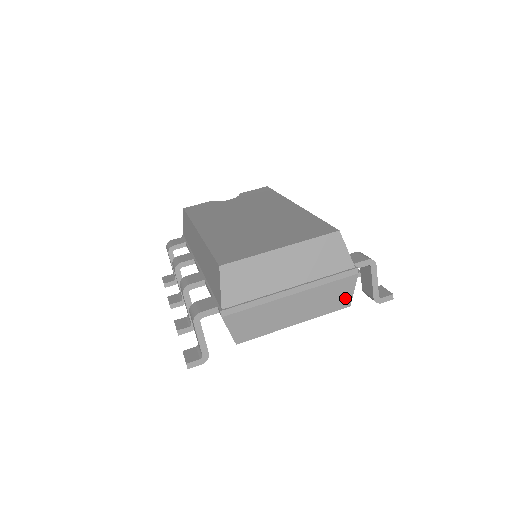
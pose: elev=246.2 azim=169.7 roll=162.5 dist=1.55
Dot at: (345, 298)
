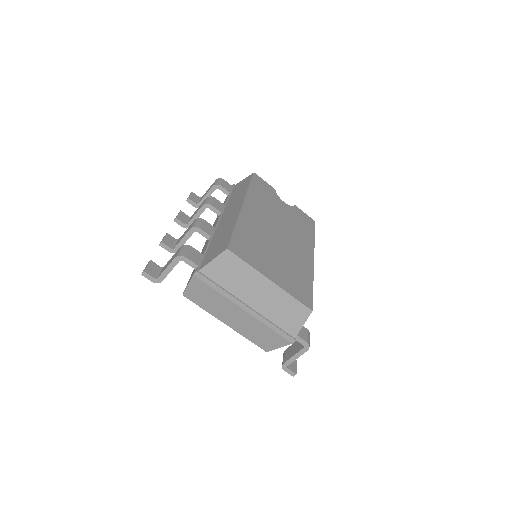
Dot at: (269, 345)
